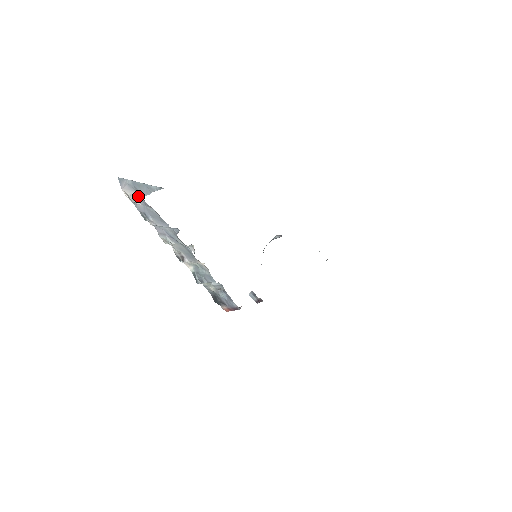
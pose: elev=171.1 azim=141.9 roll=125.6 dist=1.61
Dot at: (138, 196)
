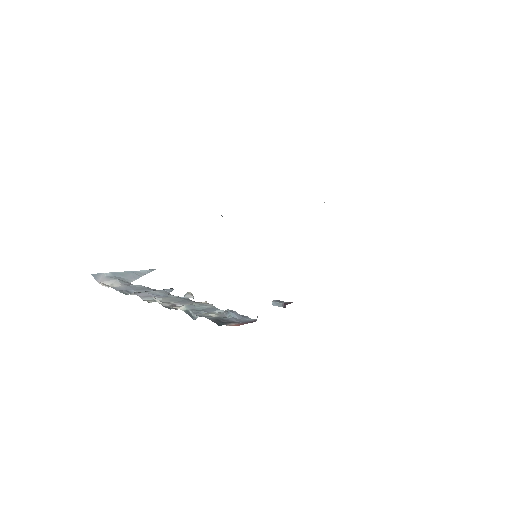
Dot at: (121, 282)
